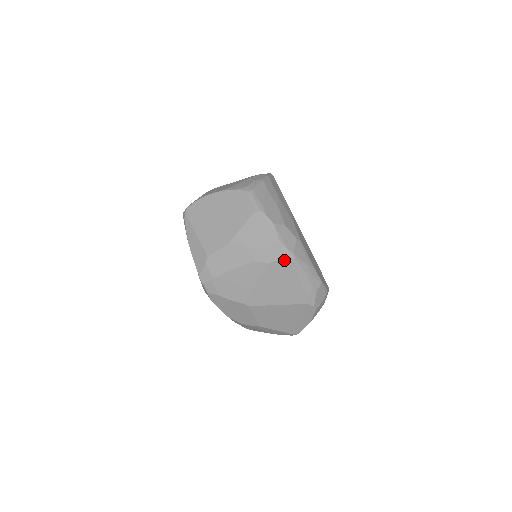
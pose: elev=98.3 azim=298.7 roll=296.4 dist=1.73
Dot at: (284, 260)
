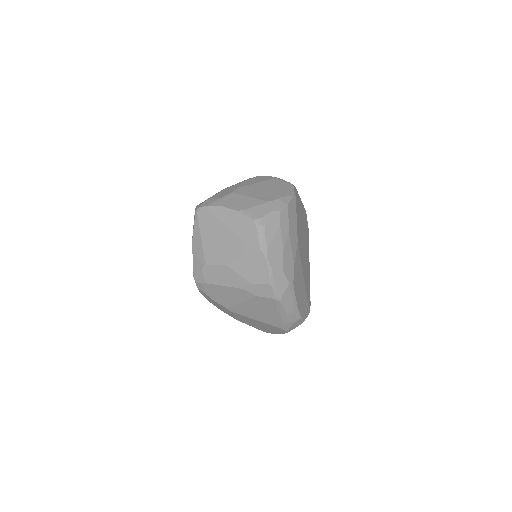
Dot at: (270, 299)
